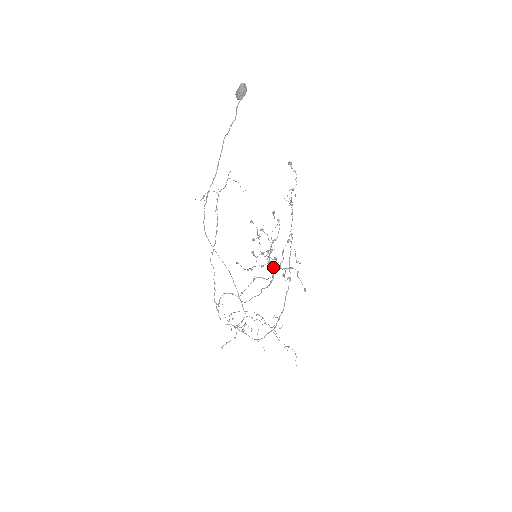
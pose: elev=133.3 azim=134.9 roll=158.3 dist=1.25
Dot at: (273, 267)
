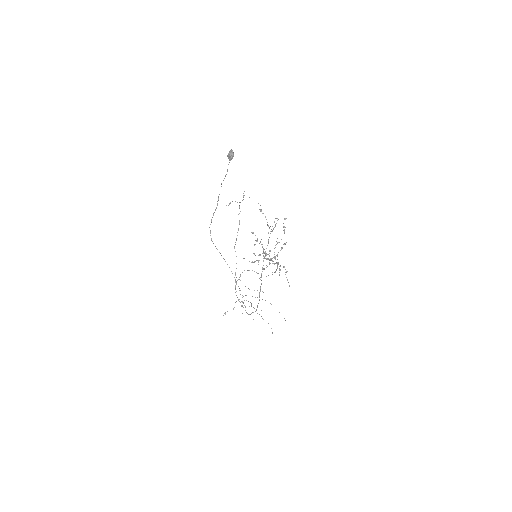
Dot at: occluded
